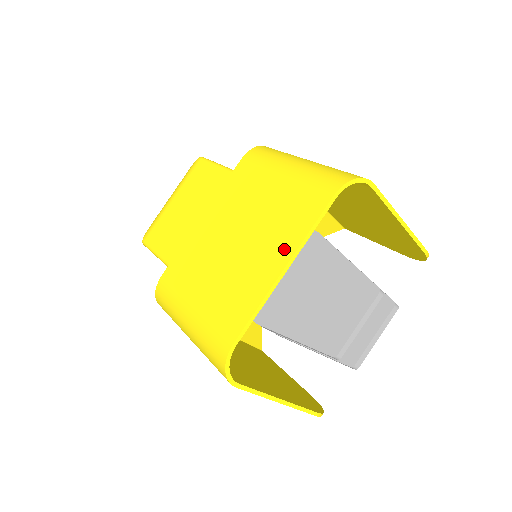
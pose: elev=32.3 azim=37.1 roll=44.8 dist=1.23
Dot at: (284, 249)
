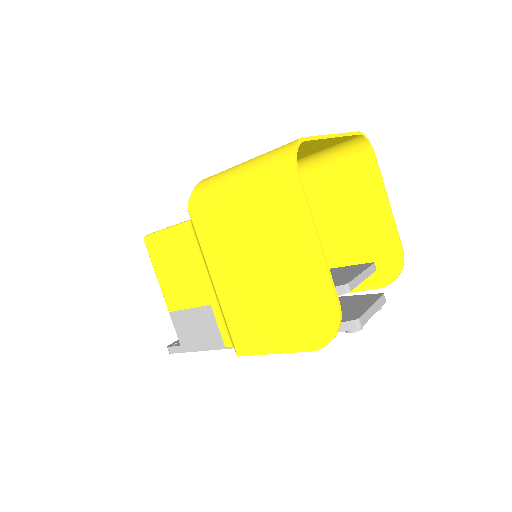
Dot at: occluded
